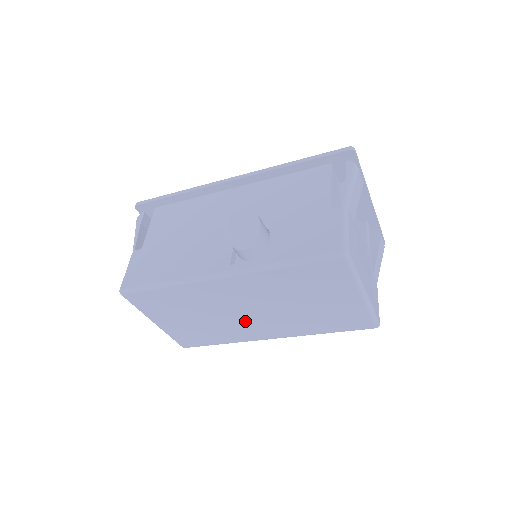
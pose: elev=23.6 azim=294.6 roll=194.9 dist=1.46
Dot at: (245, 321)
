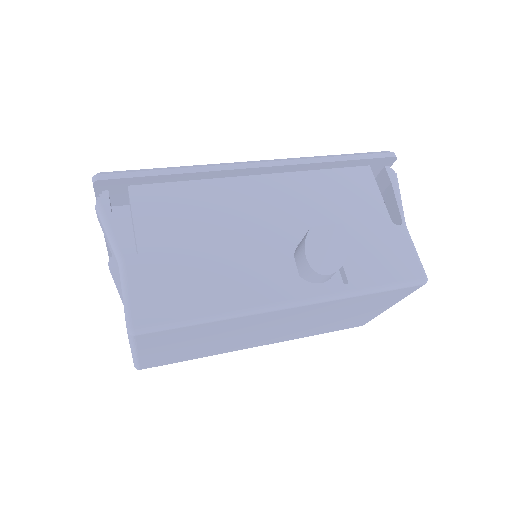
Dot at: (256, 337)
